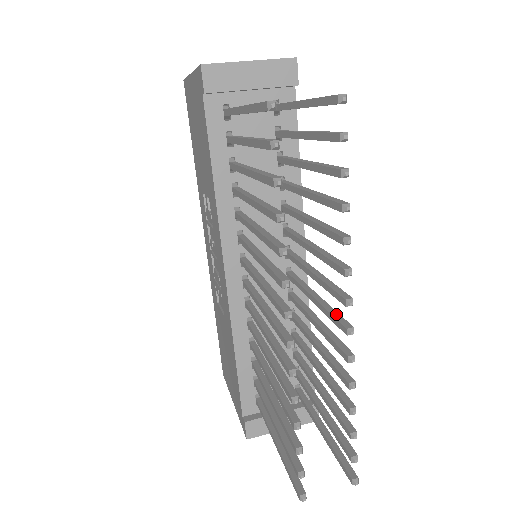
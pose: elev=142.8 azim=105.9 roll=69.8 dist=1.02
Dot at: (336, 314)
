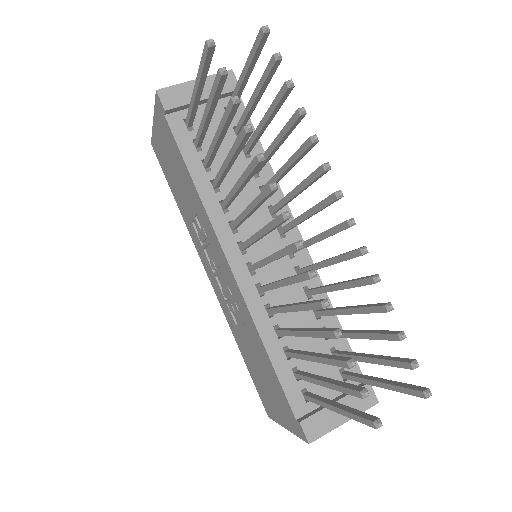
Dot at: (336, 226)
